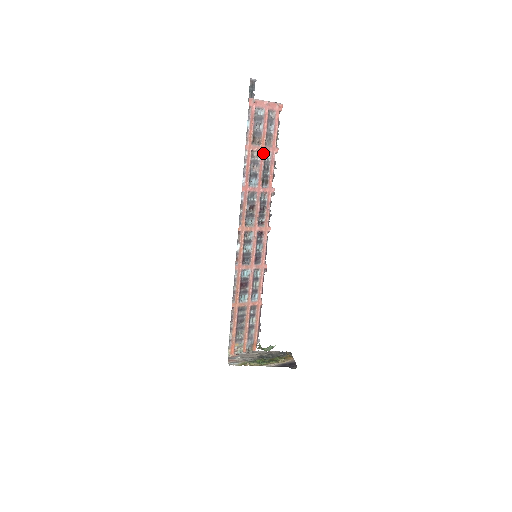
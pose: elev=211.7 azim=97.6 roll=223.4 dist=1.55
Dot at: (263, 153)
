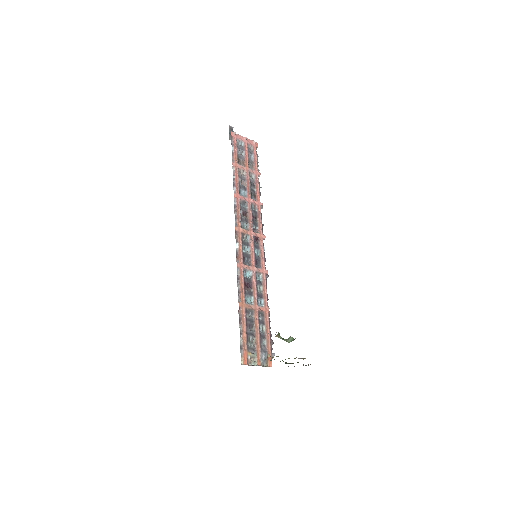
Dot at: (248, 173)
